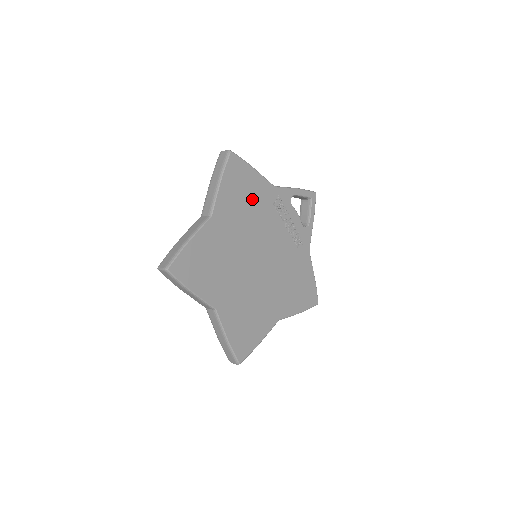
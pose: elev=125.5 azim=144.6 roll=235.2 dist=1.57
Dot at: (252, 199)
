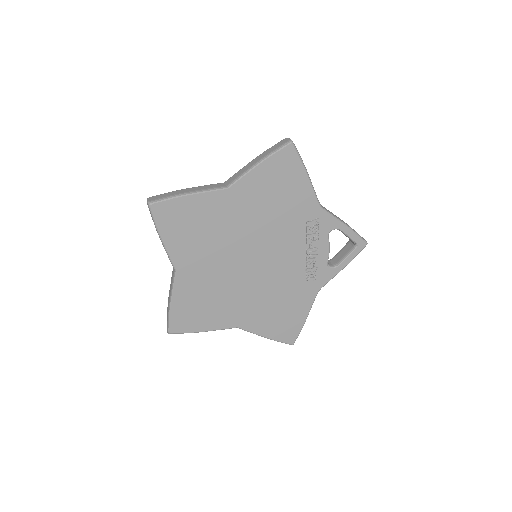
Dot at: (285, 202)
